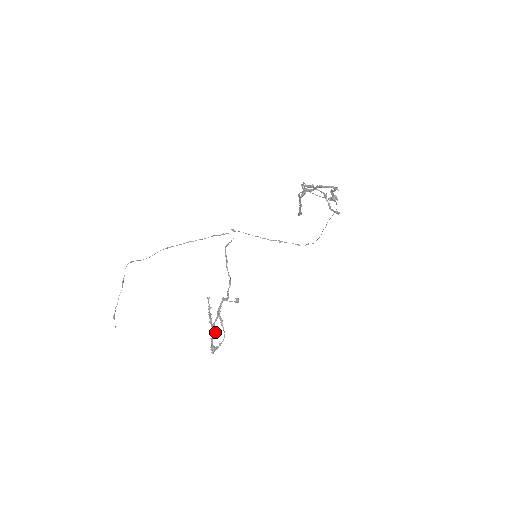
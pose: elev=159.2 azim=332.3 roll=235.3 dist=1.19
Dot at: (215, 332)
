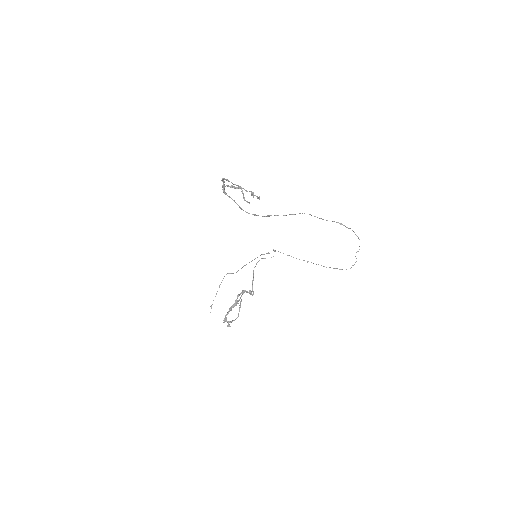
Dot at: occluded
